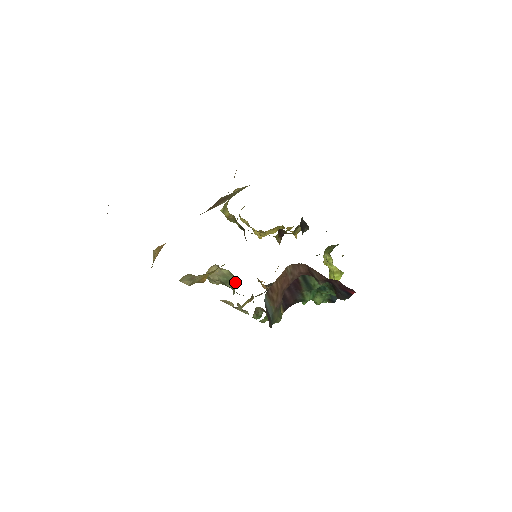
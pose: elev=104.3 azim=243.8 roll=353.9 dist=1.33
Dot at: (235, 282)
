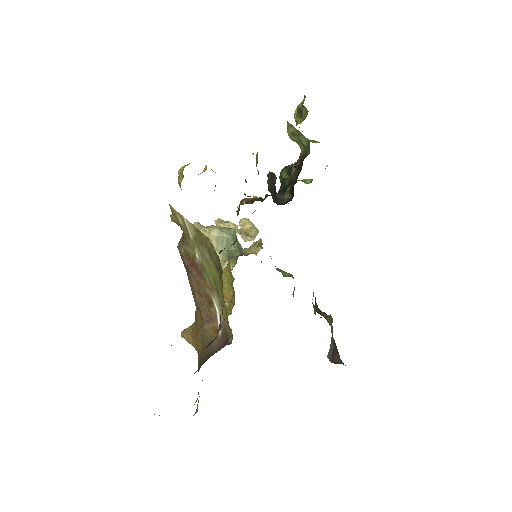
Dot at: (232, 236)
